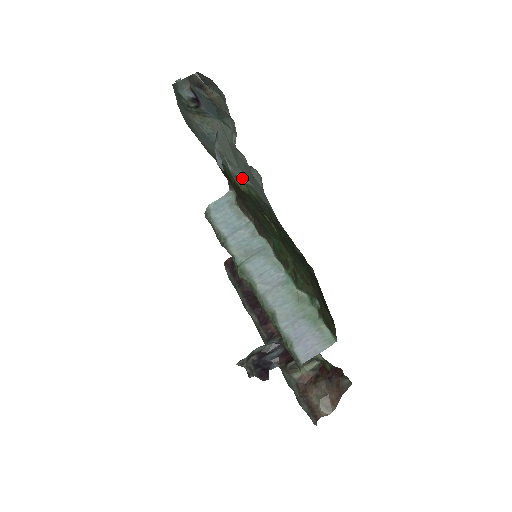
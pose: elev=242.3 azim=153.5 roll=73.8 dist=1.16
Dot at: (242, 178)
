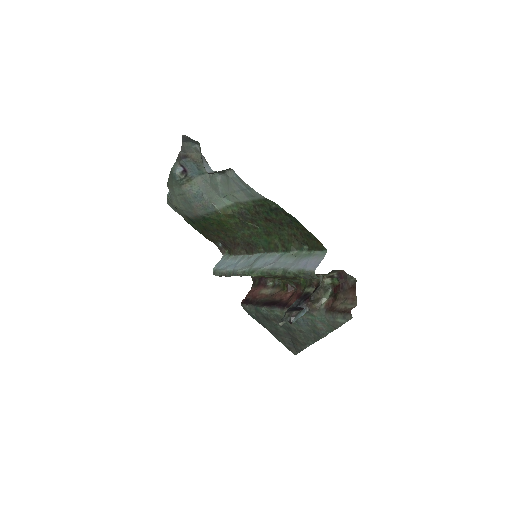
Dot at: (225, 205)
